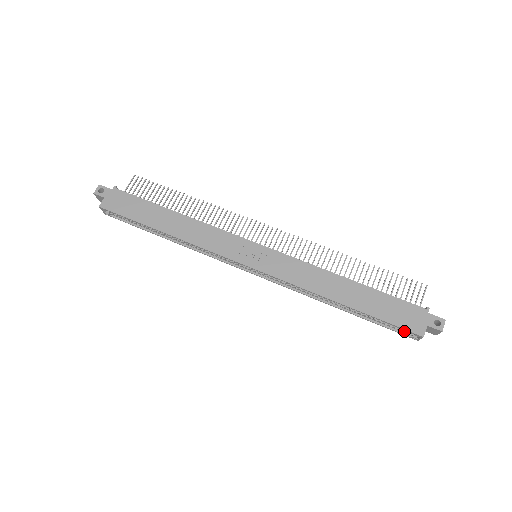
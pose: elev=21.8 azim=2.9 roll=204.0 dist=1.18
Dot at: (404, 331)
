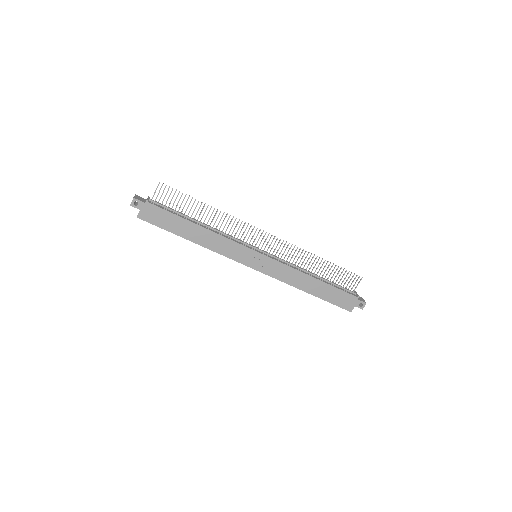
Dot at: occluded
